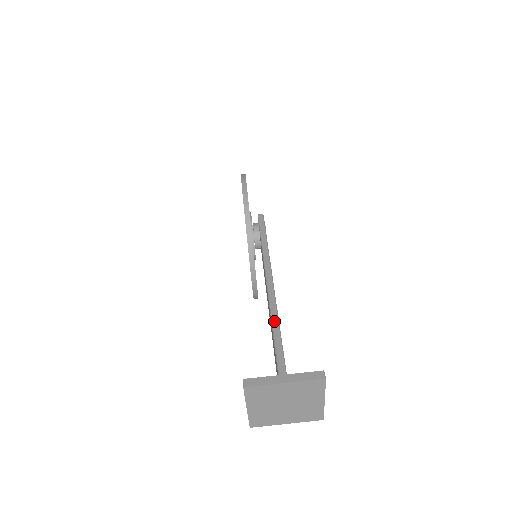
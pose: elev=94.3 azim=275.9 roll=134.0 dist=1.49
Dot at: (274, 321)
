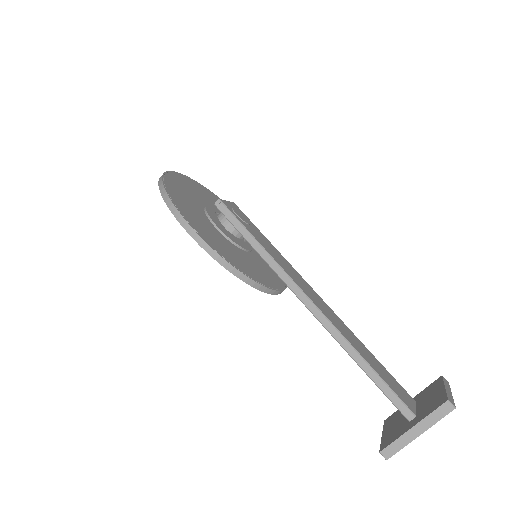
Dot at: (350, 352)
